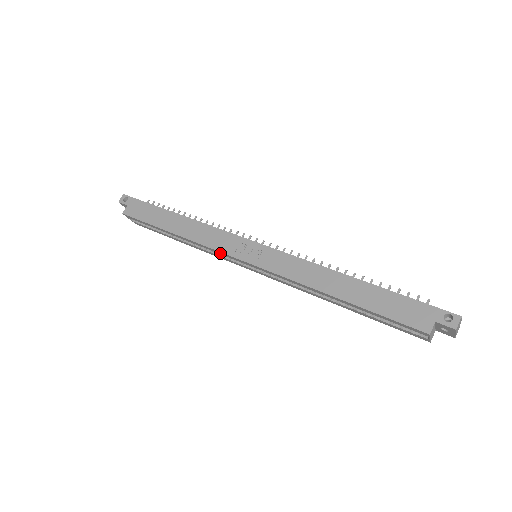
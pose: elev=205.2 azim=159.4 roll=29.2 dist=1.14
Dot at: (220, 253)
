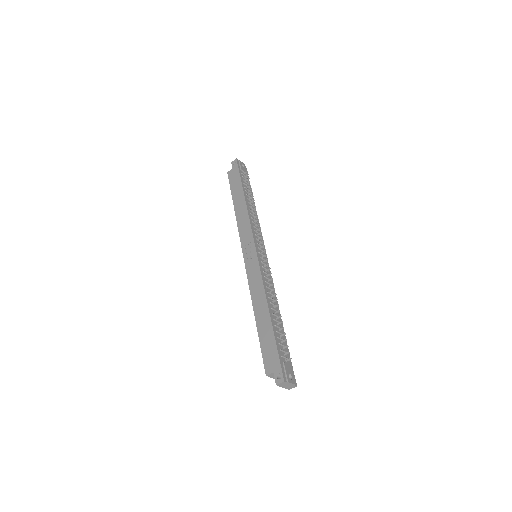
Dot at: occluded
